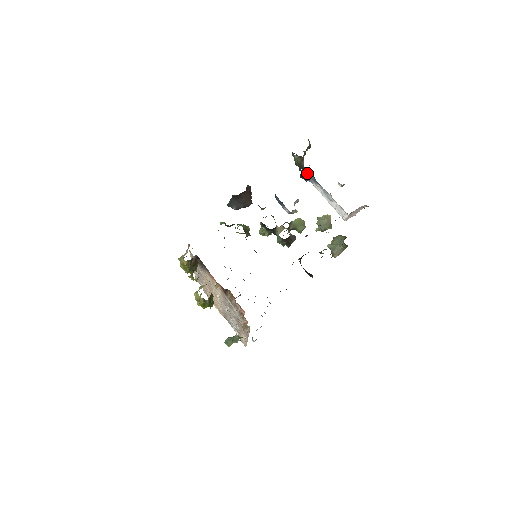
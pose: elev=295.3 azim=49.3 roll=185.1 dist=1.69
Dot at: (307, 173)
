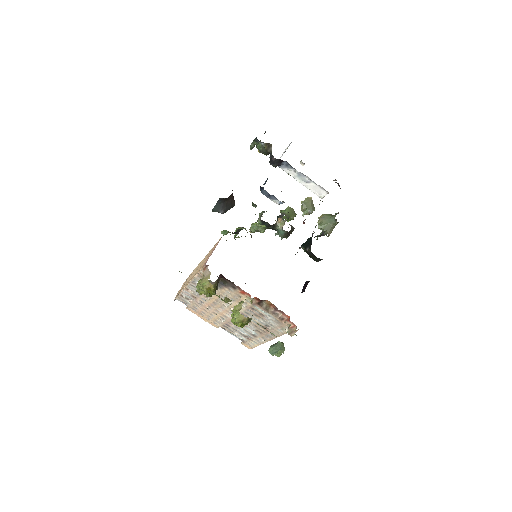
Dot at: (280, 159)
